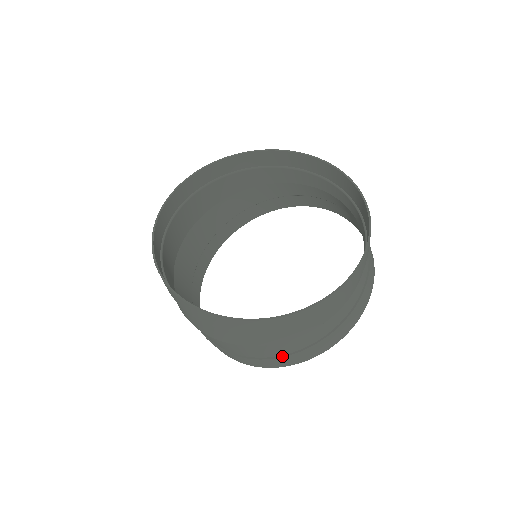
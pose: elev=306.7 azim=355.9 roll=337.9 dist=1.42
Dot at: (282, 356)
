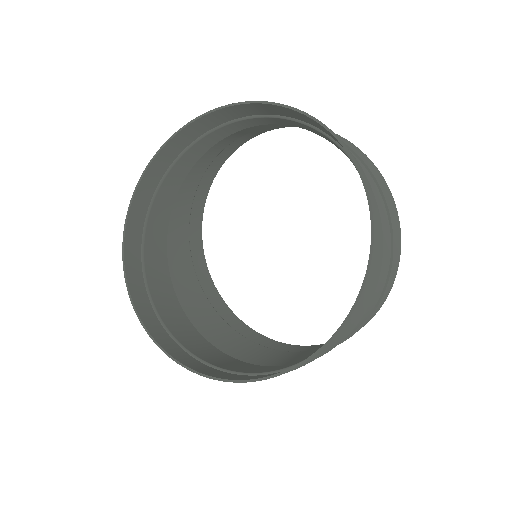
Dot at: (381, 298)
